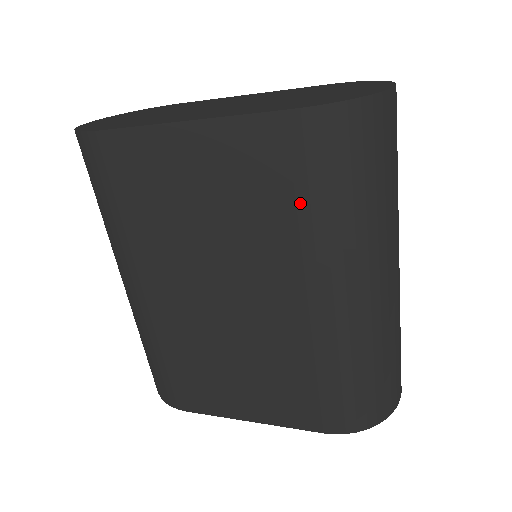
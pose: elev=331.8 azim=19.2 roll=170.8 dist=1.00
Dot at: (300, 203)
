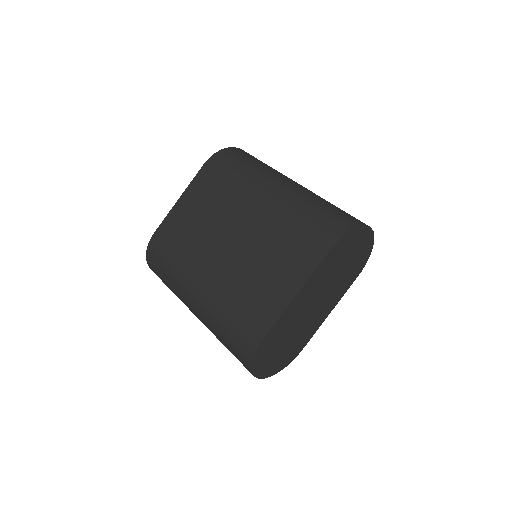
Dot at: (228, 179)
